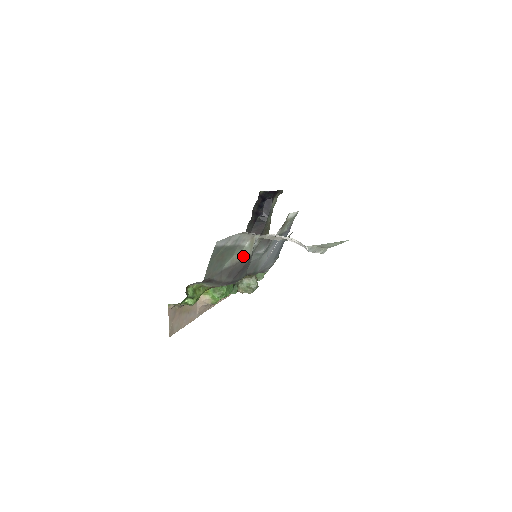
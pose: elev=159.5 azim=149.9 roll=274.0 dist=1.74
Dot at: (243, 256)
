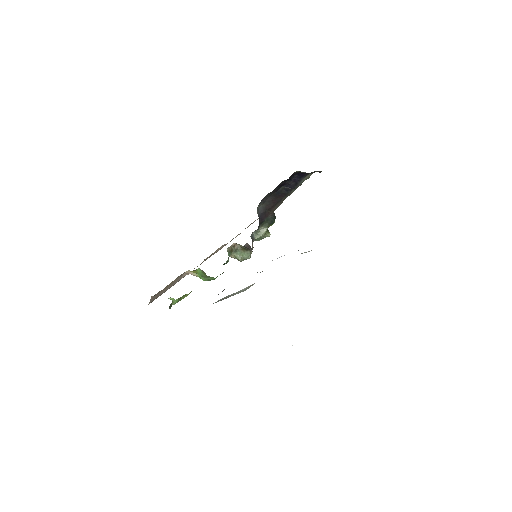
Dot at: occluded
